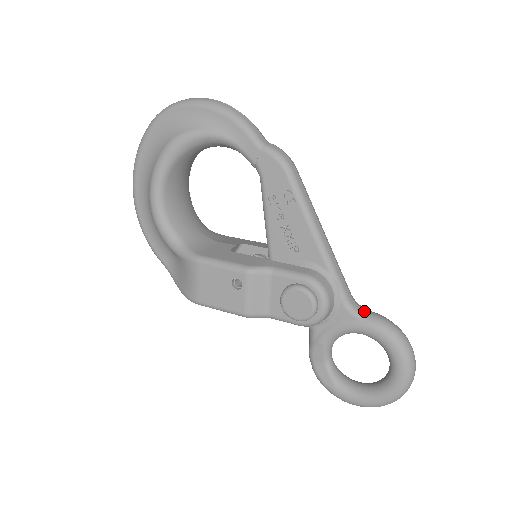
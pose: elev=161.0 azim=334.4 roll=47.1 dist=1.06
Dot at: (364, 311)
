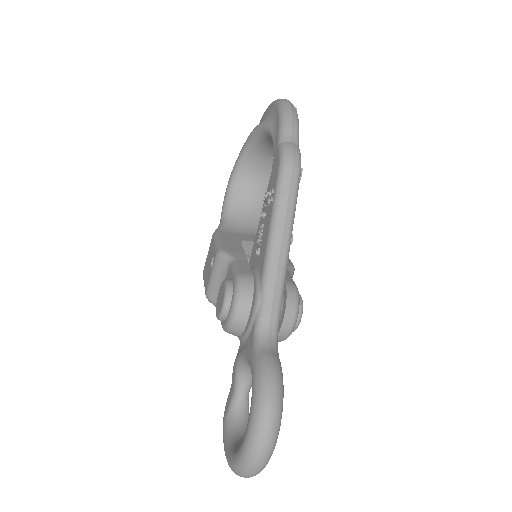
Dot at: (266, 346)
